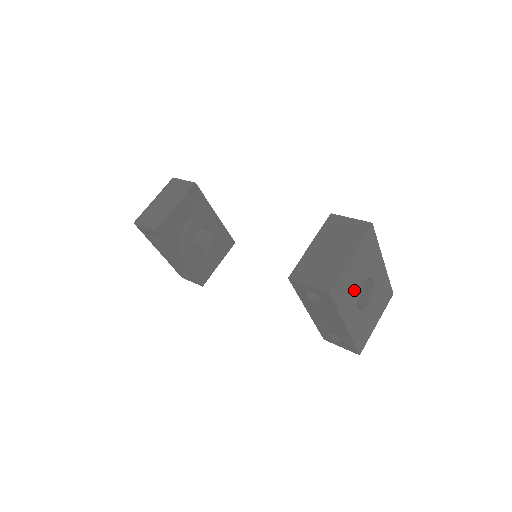
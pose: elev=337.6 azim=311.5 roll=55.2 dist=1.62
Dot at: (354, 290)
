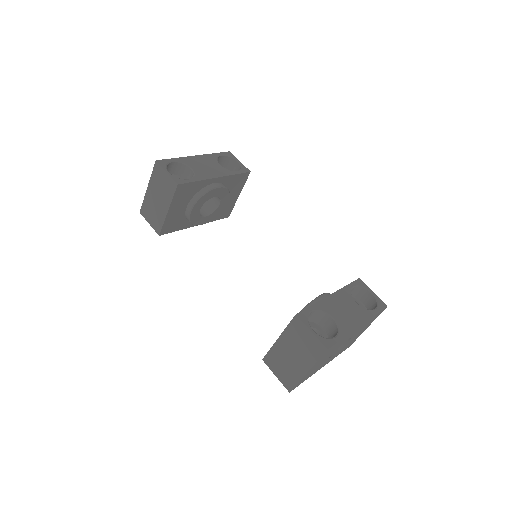
Dot at: (322, 363)
